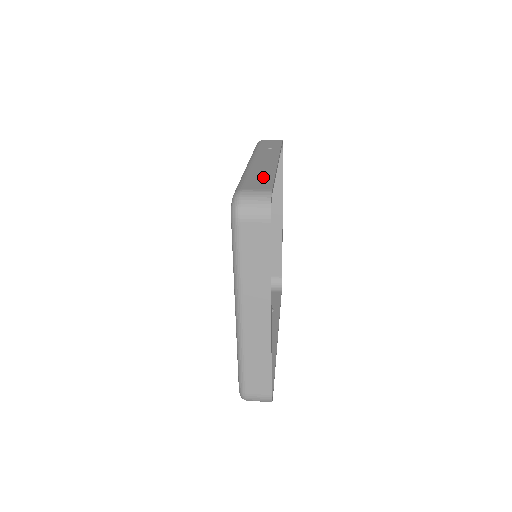
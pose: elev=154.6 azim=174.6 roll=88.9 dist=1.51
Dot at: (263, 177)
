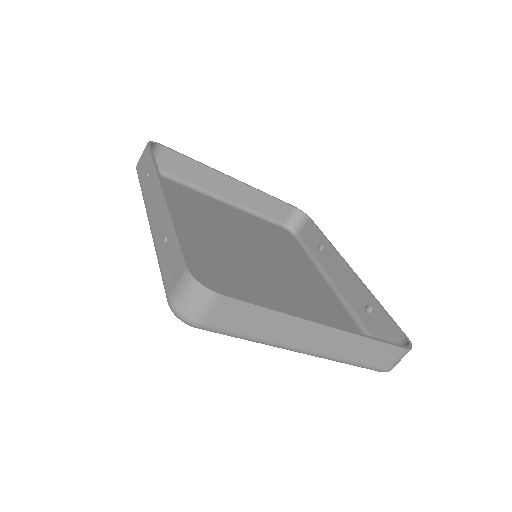
Dot at: (169, 247)
